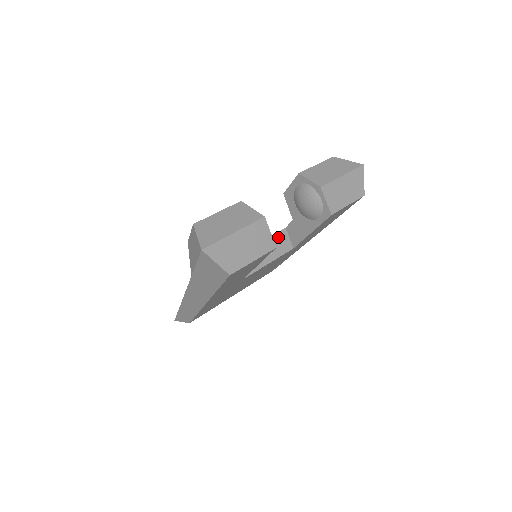
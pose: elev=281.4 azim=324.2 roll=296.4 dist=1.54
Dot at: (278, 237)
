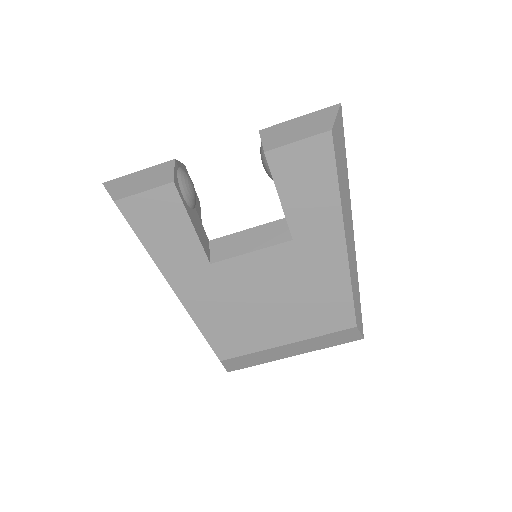
Dot at: (272, 226)
